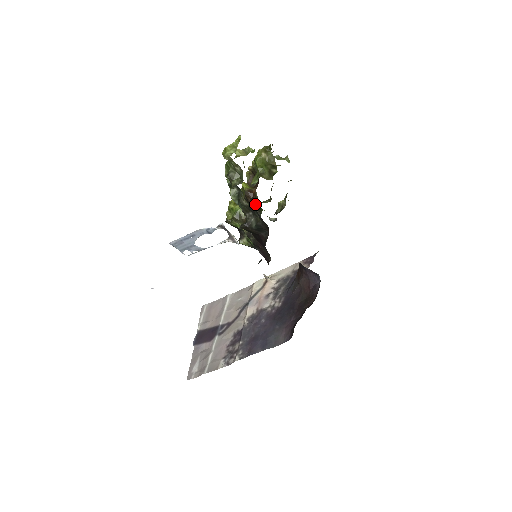
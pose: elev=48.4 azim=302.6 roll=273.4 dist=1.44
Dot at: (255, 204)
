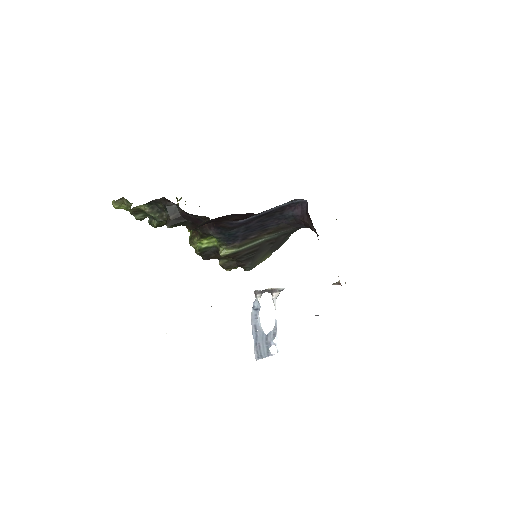
Dot at: occluded
